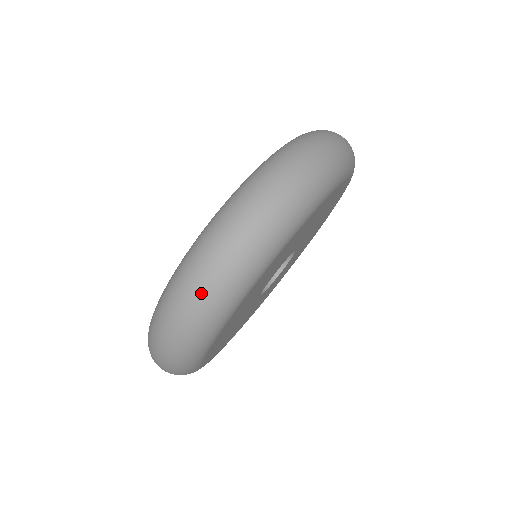
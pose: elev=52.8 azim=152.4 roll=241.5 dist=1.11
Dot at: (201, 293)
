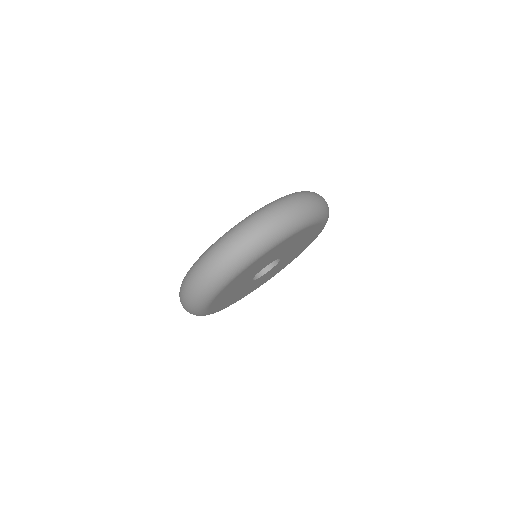
Dot at: (198, 284)
